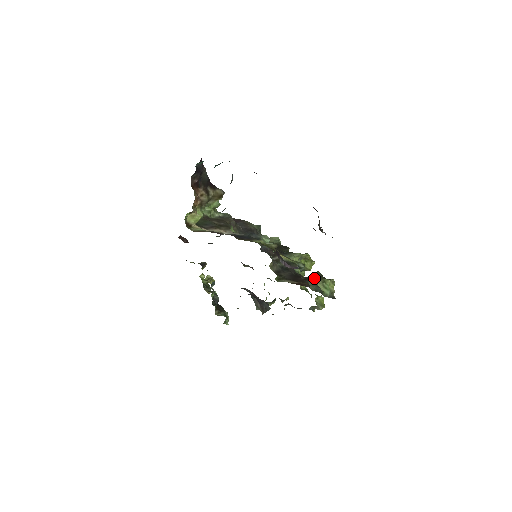
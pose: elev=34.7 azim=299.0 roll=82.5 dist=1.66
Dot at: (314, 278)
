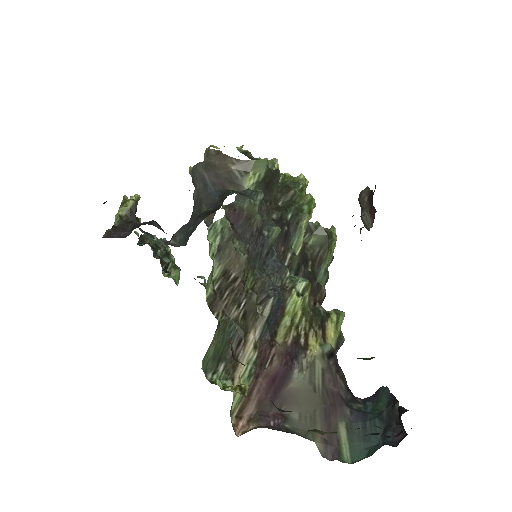
Dot at: (321, 252)
